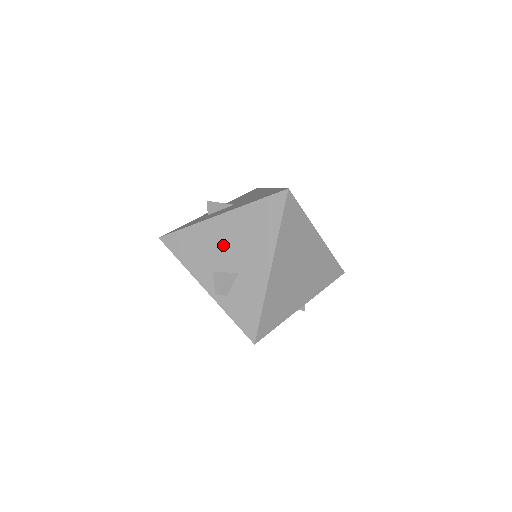
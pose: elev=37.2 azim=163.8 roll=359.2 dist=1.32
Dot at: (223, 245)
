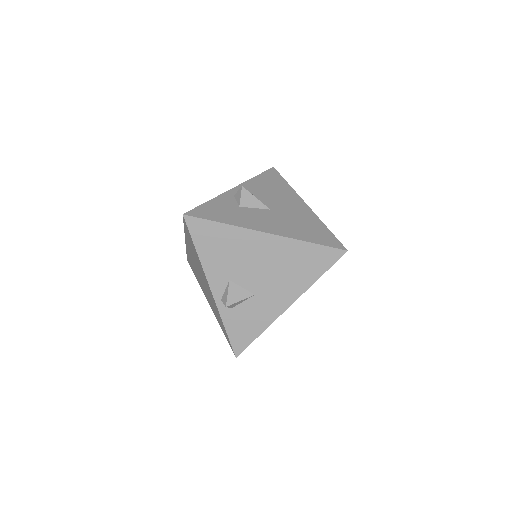
Dot at: (254, 263)
